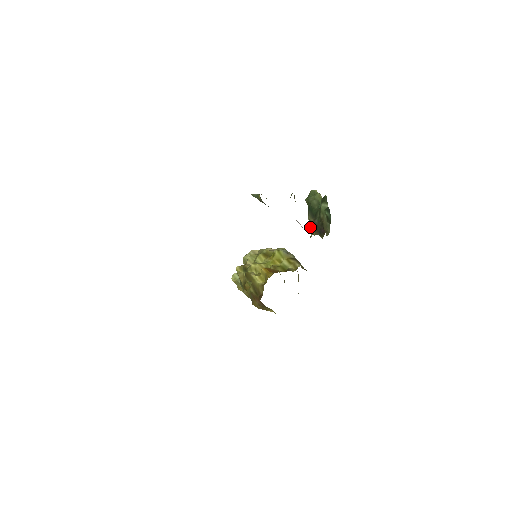
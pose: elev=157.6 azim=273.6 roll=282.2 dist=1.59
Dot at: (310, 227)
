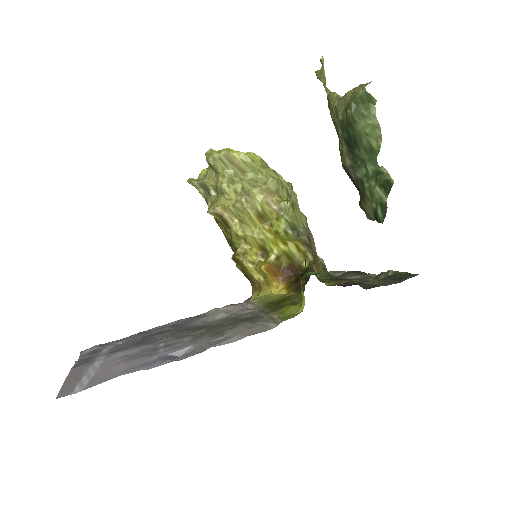
Dot at: (331, 116)
